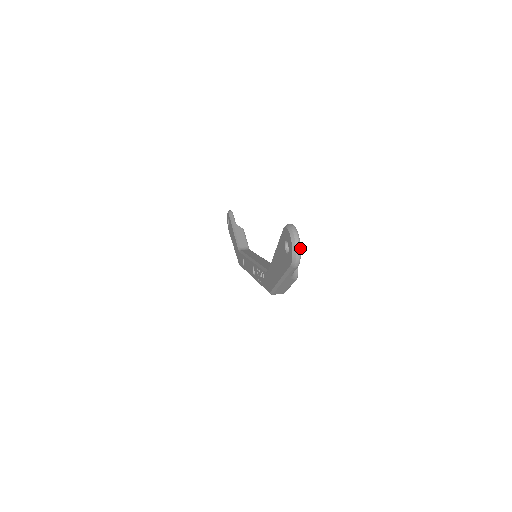
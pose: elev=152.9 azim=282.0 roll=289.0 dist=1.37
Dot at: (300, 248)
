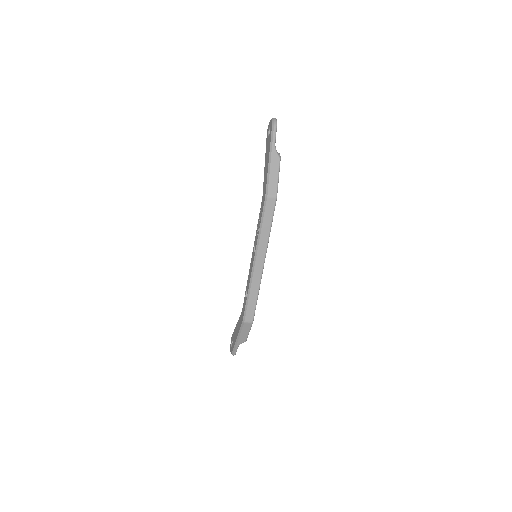
Dot at: (276, 119)
